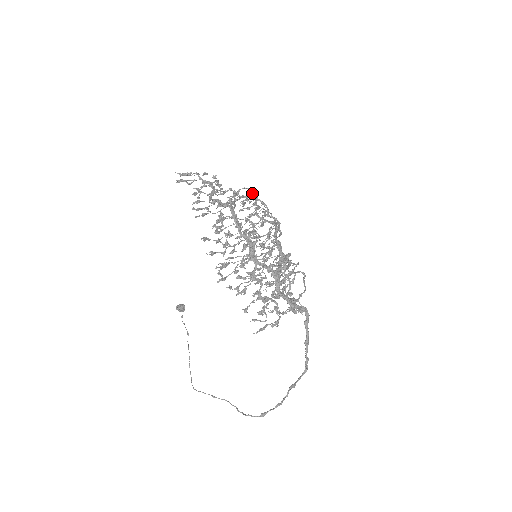
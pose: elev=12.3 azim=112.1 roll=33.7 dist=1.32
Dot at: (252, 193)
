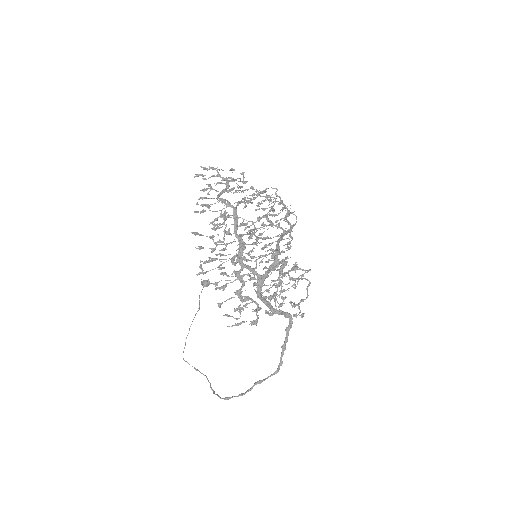
Dot at: occluded
